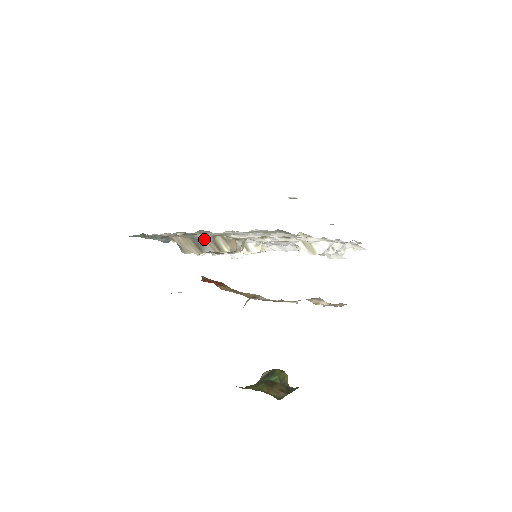
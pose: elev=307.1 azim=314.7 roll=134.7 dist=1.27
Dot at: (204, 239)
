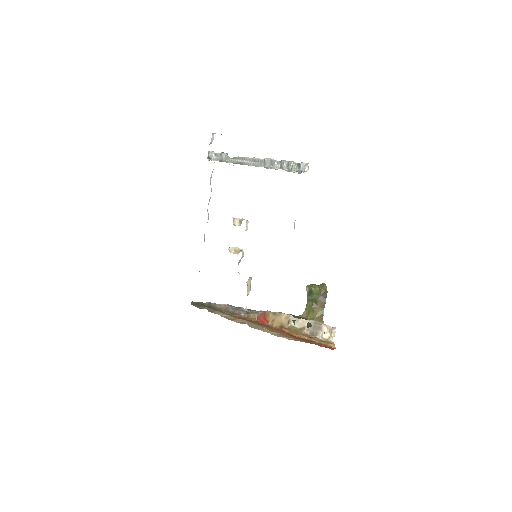
Dot at: occluded
